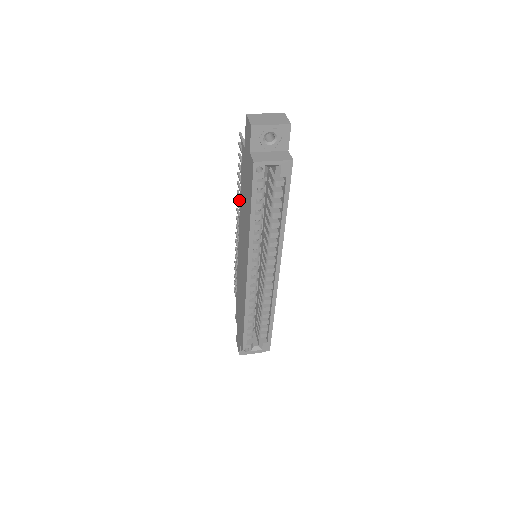
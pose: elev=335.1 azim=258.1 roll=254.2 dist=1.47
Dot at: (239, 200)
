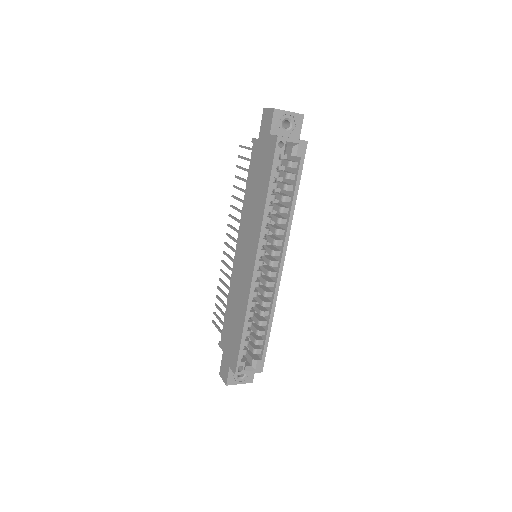
Dot at: (236, 209)
